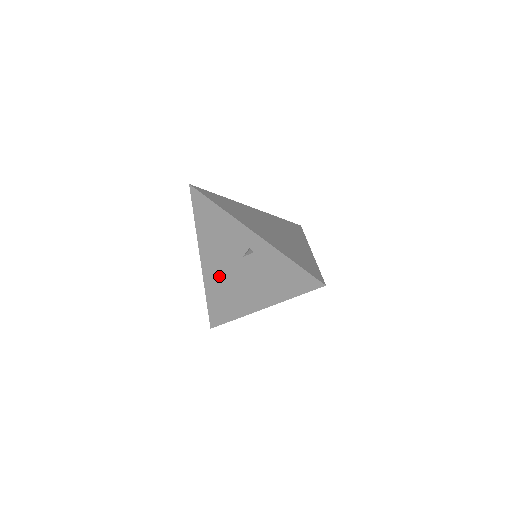
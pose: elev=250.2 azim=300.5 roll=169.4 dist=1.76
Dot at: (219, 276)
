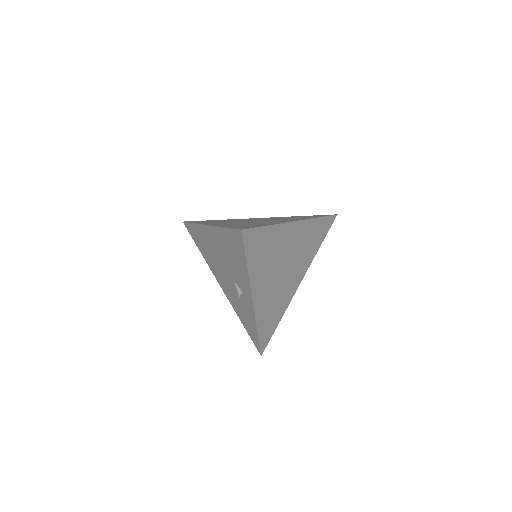
Dot at: (211, 246)
